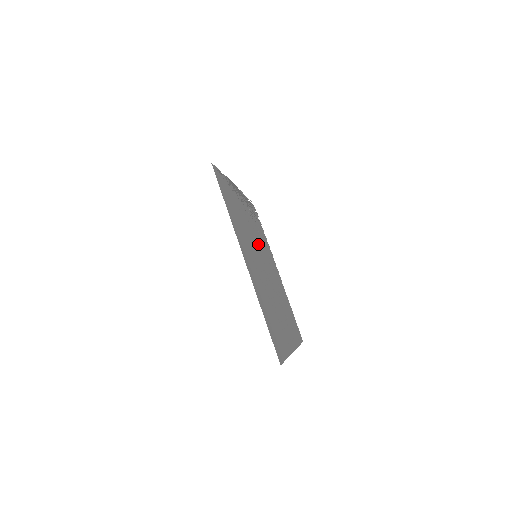
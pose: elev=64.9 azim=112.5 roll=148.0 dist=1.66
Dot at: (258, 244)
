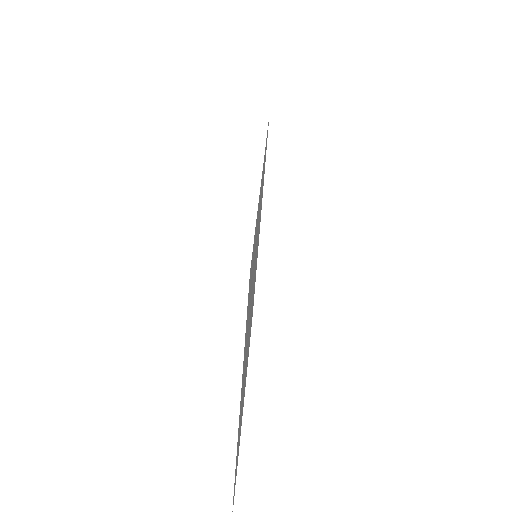
Dot at: occluded
